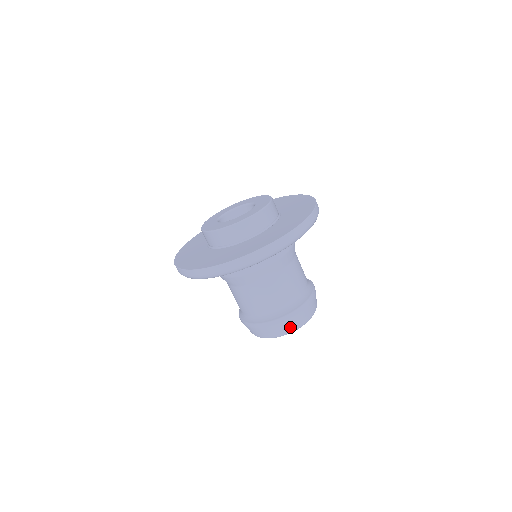
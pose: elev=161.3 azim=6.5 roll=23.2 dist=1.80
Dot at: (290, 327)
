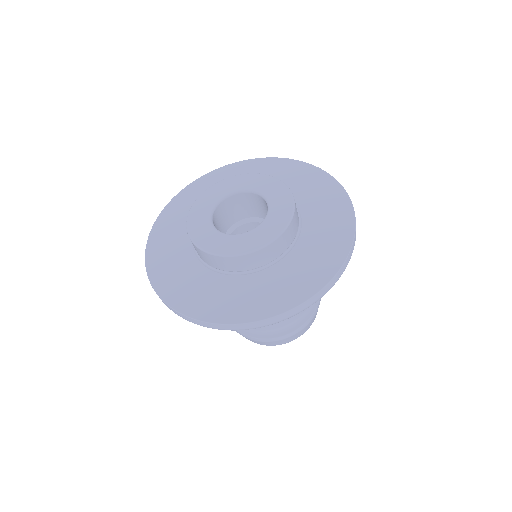
Dot at: occluded
